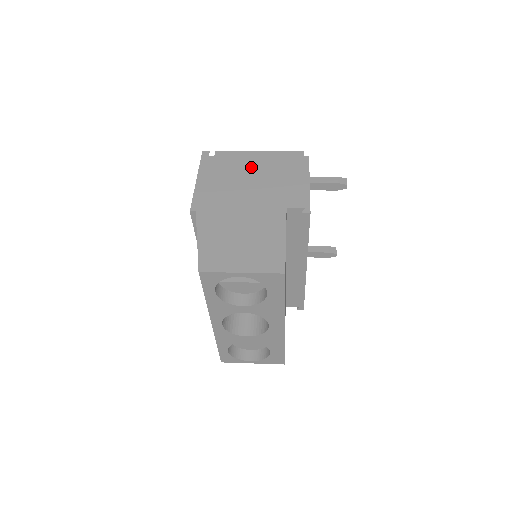
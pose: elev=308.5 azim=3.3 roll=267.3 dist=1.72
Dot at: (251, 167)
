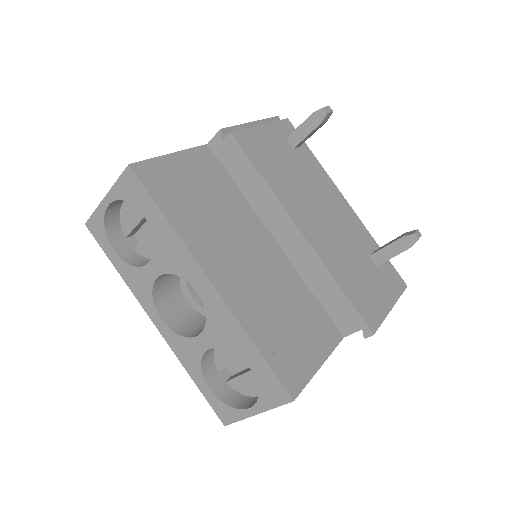
Dot at: occluded
